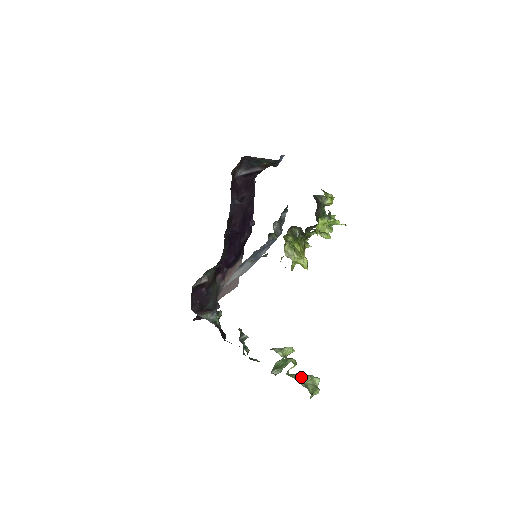
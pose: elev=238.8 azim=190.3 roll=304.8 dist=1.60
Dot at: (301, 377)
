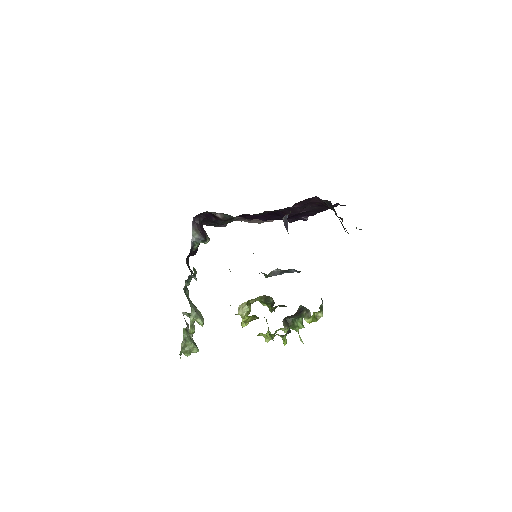
Dot at: (187, 341)
